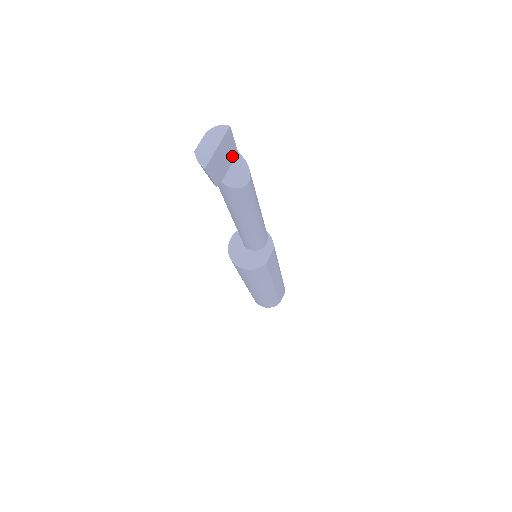
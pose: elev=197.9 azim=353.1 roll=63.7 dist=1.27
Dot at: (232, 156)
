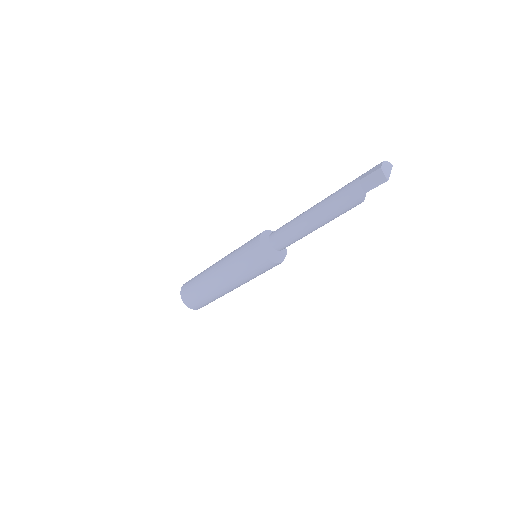
Dot at: occluded
